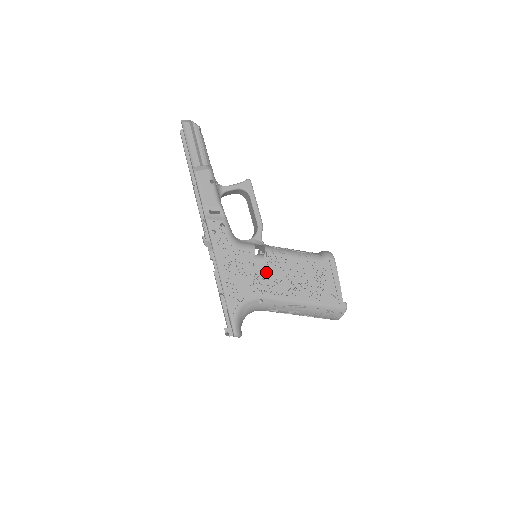
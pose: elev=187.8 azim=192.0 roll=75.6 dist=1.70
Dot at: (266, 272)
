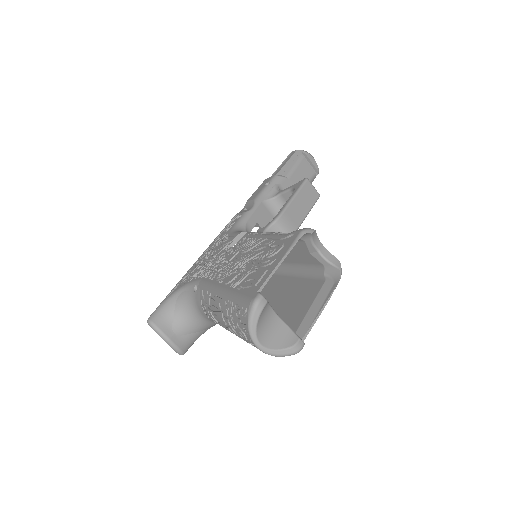
Dot at: (227, 255)
